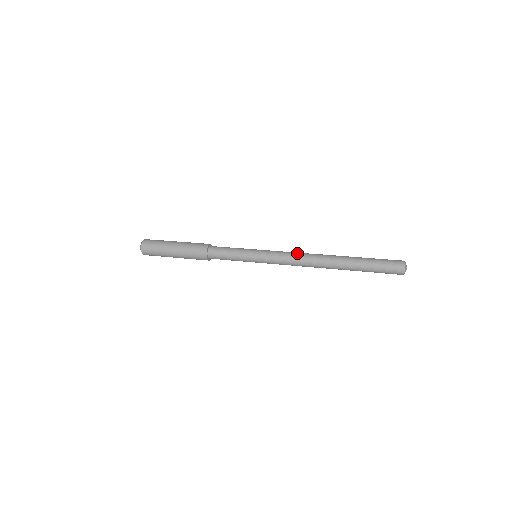
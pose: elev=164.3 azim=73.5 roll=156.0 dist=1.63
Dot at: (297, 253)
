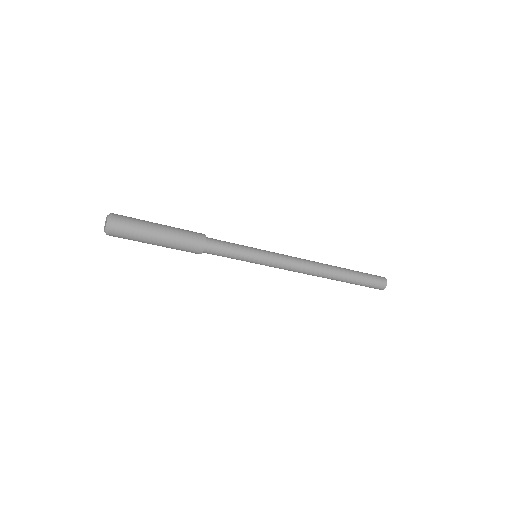
Dot at: occluded
